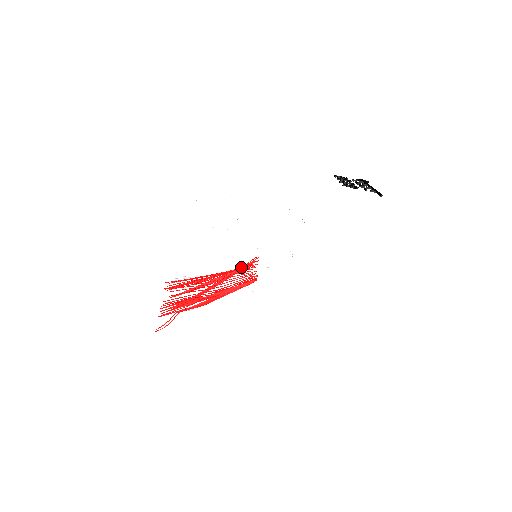
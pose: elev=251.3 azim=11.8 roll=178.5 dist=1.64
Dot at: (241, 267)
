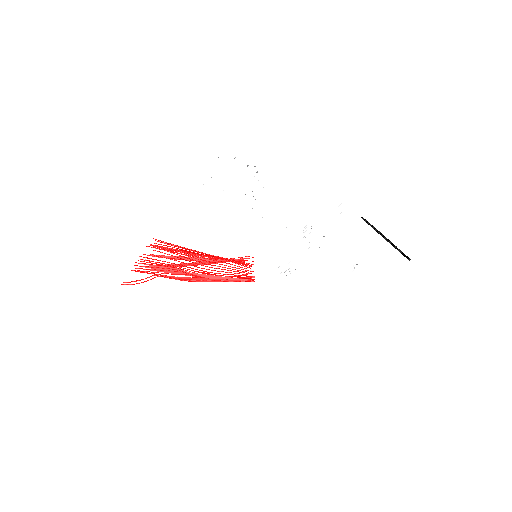
Dot at: occluded
